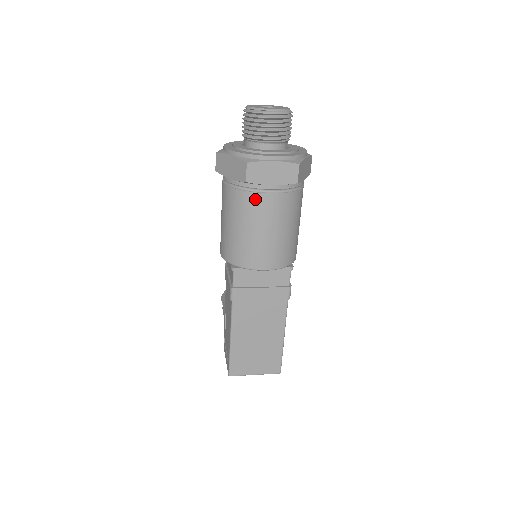
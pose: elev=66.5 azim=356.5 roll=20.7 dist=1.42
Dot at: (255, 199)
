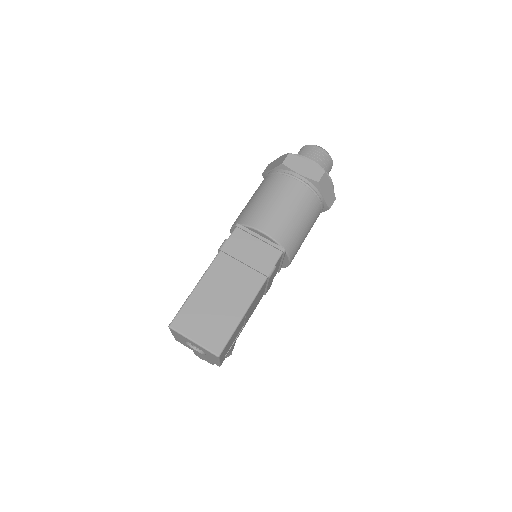
Dot at: (282, 179)
